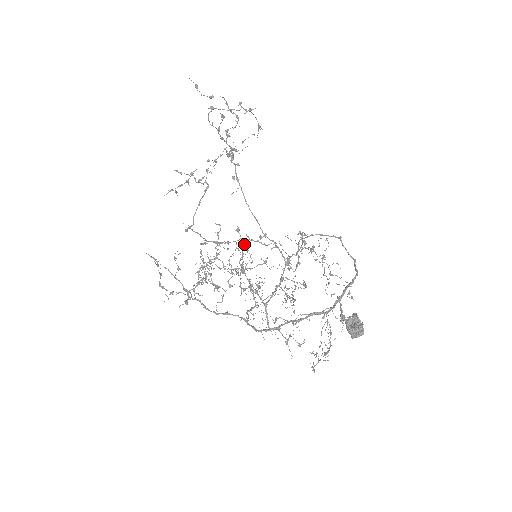
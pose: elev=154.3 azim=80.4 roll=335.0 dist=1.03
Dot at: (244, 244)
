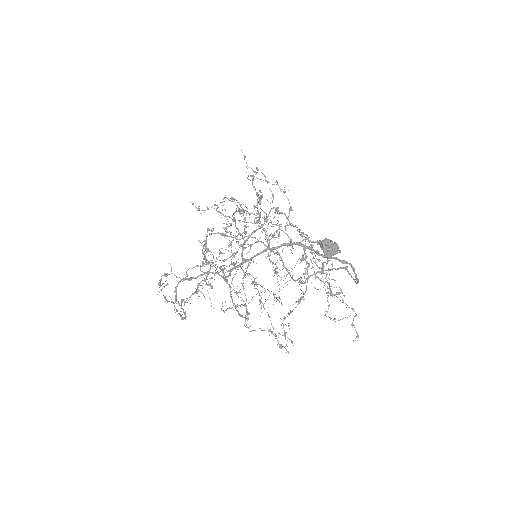
Dot at: (243, 209)
